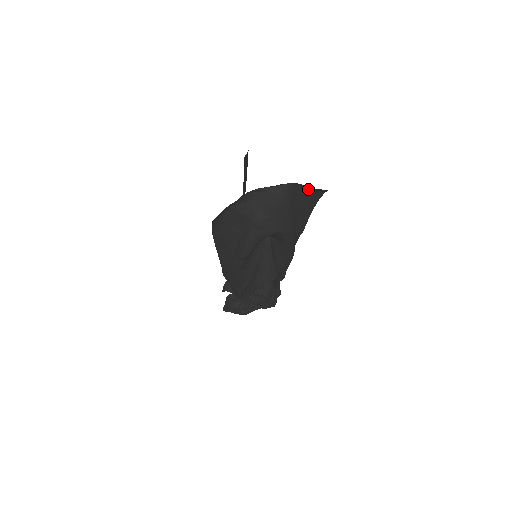
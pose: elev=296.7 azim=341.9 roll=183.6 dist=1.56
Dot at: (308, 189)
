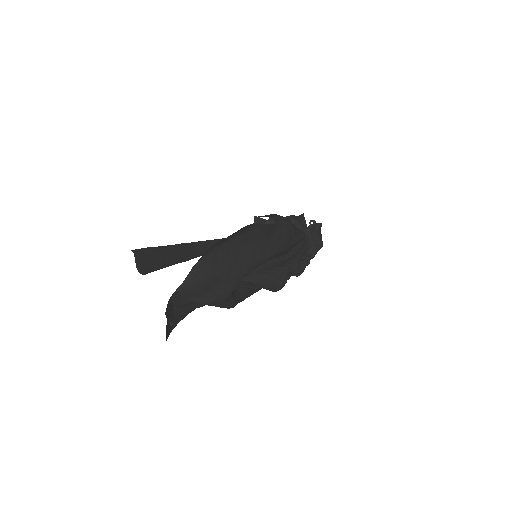
Dot at: (220, 241)
